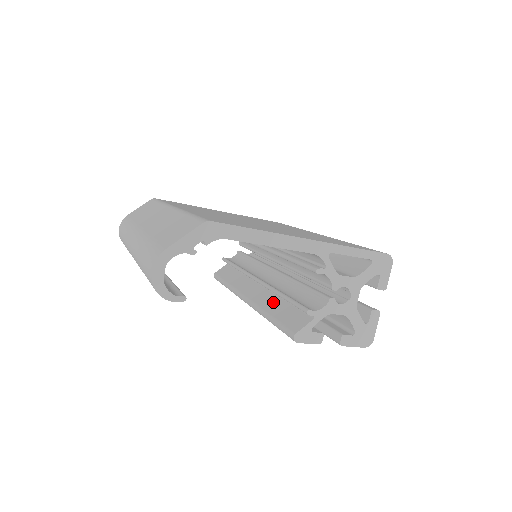
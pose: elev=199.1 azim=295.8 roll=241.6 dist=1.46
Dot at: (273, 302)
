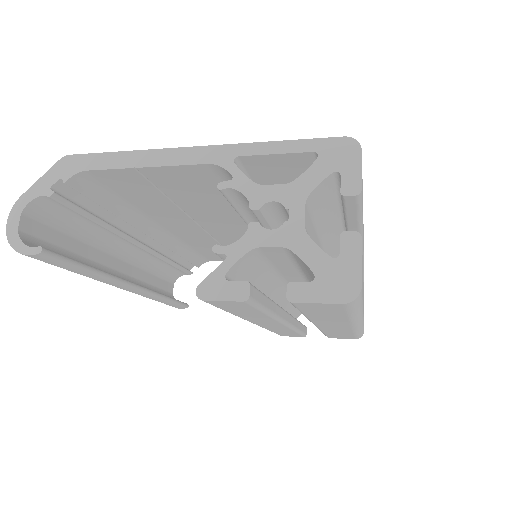
Dot at: occluded
